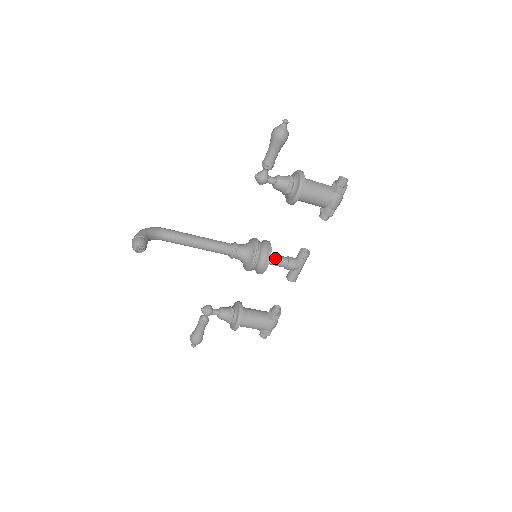
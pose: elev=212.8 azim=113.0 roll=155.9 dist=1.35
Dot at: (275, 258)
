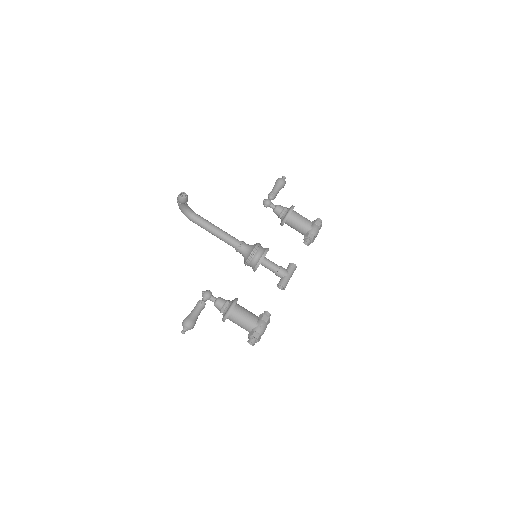
Dot at: (270, 261)
